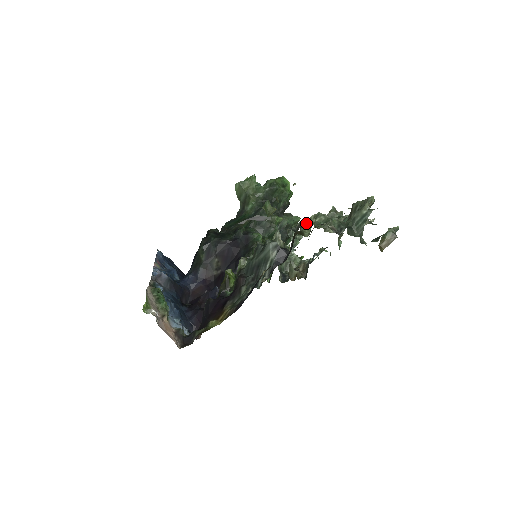
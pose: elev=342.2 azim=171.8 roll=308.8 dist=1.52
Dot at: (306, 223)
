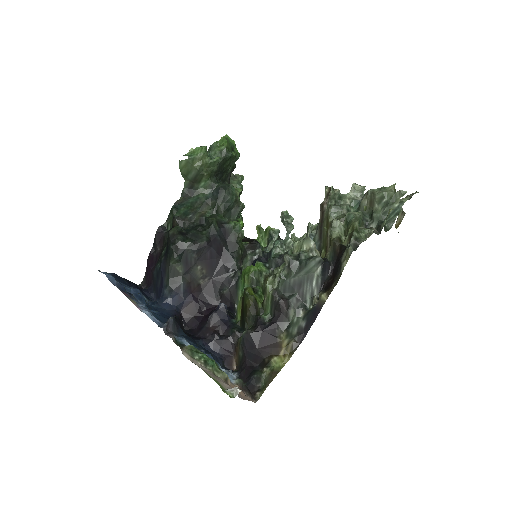
Dot at: (358, 236)
